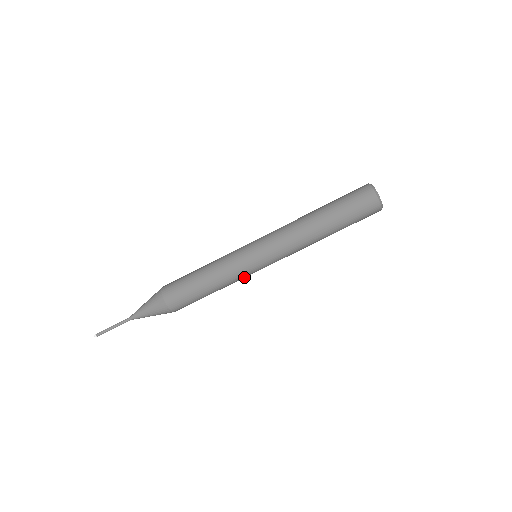
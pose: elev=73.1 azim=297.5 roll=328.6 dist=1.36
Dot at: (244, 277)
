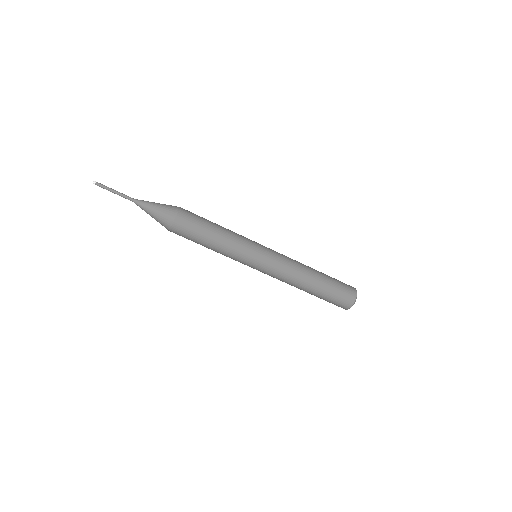
Dot at: occluded
